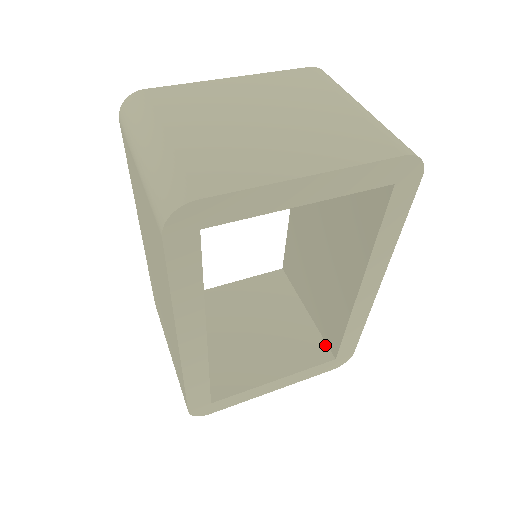
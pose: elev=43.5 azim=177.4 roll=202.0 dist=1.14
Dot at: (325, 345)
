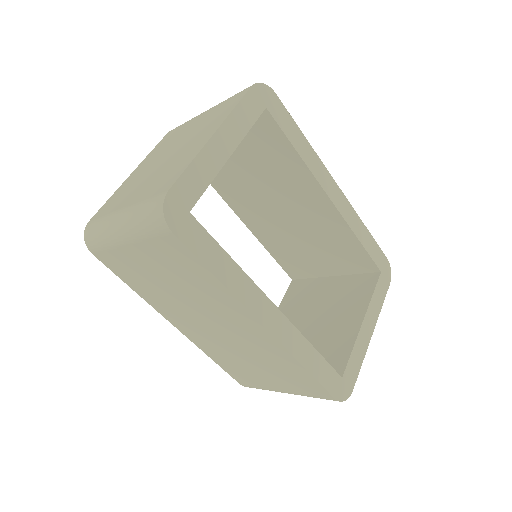
Dot at: (366, 275)
